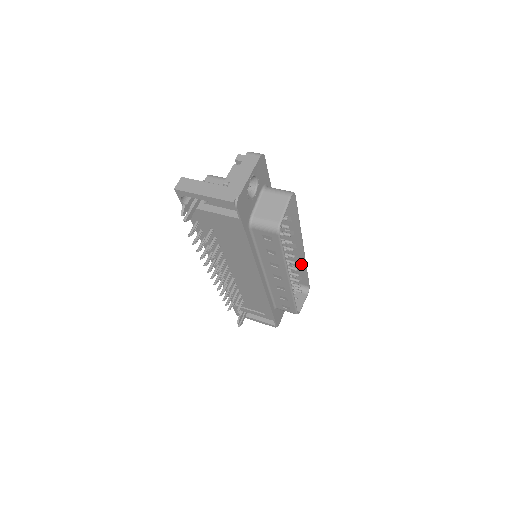
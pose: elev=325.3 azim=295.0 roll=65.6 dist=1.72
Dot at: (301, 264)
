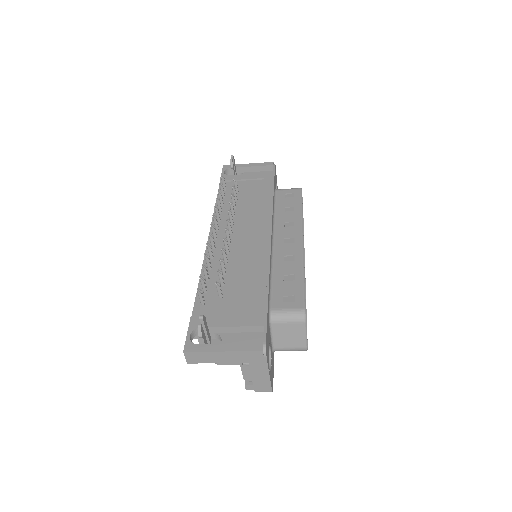
Dot at: occluded
